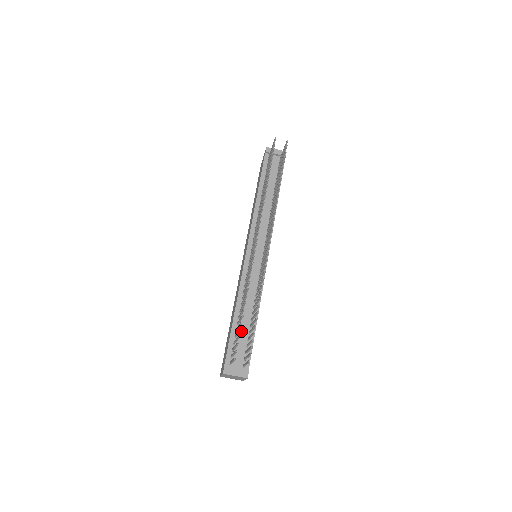
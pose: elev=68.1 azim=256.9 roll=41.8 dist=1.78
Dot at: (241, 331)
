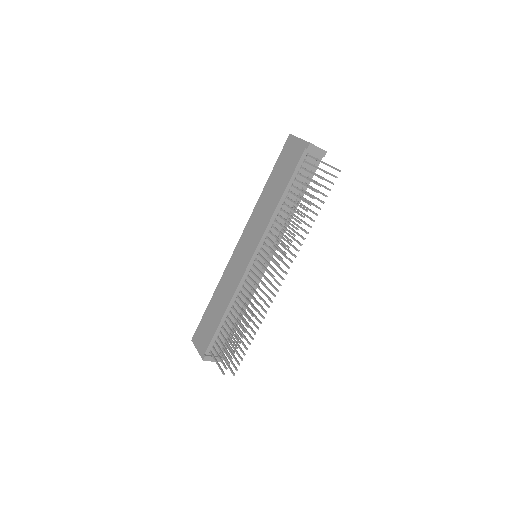
Dot at: (226, 328)
